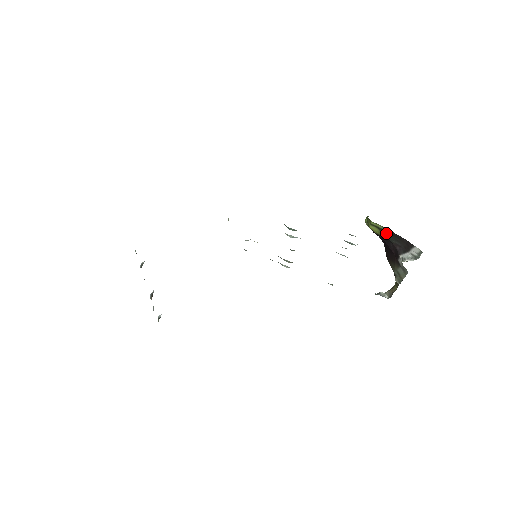
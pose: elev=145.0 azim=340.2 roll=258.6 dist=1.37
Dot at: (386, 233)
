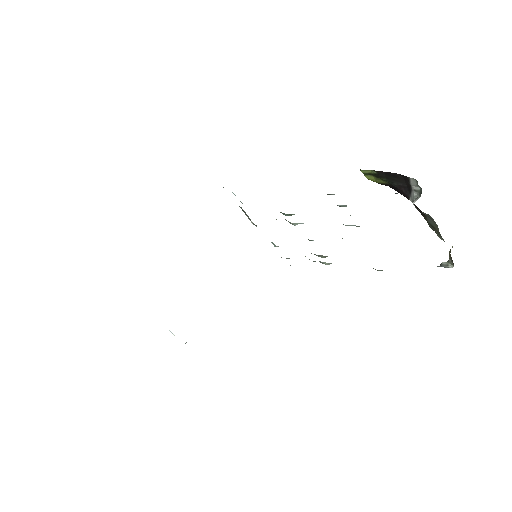
Dot at: (382, 177)
